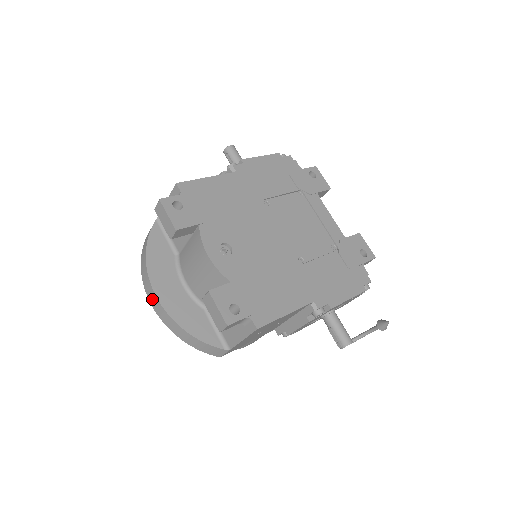
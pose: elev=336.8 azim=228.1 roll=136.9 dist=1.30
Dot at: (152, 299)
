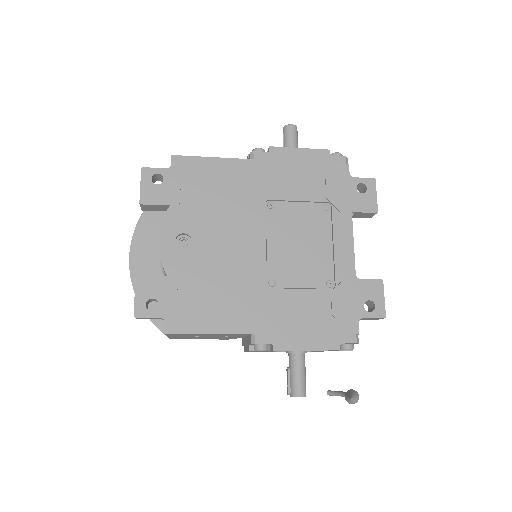
Dot at: occluded
